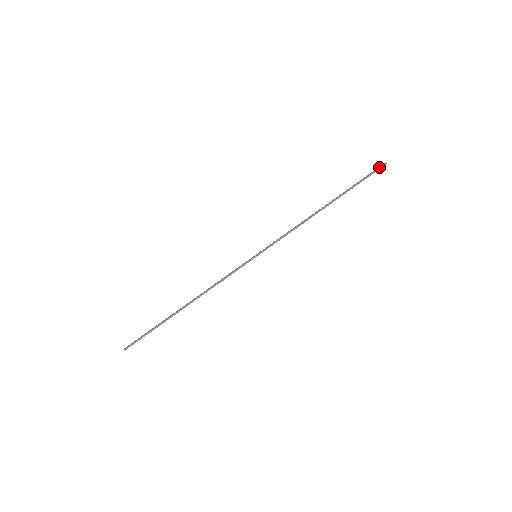
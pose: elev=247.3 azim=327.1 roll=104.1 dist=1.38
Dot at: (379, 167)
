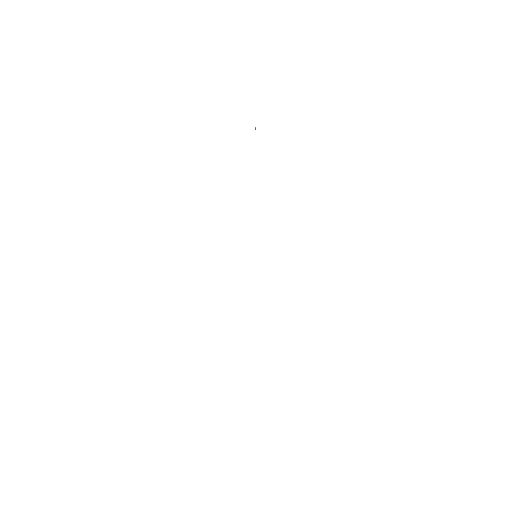
Dot at: occluded
